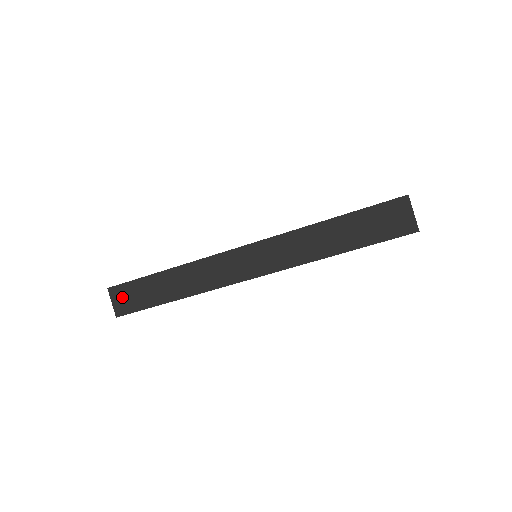
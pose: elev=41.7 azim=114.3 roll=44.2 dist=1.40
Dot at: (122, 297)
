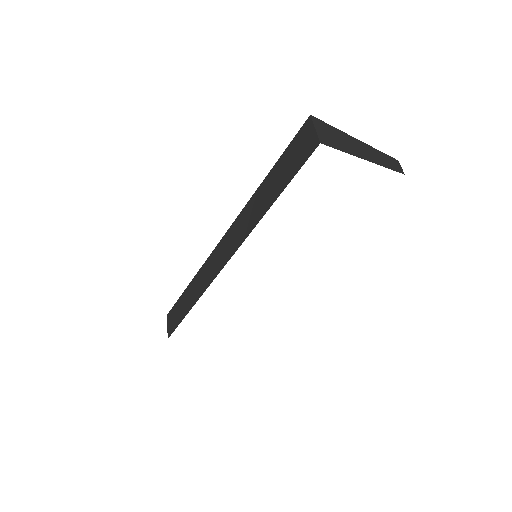
Dot at: (171, 319)
